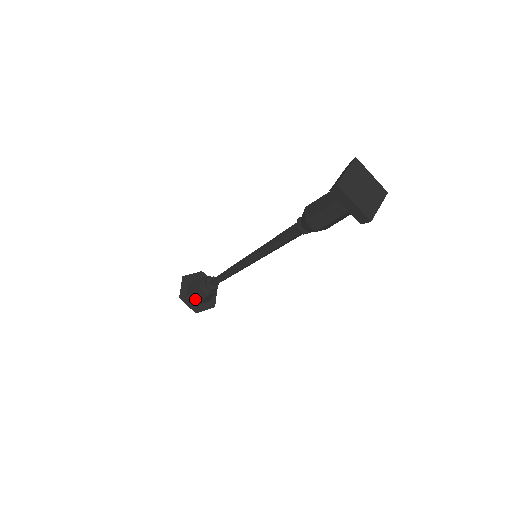
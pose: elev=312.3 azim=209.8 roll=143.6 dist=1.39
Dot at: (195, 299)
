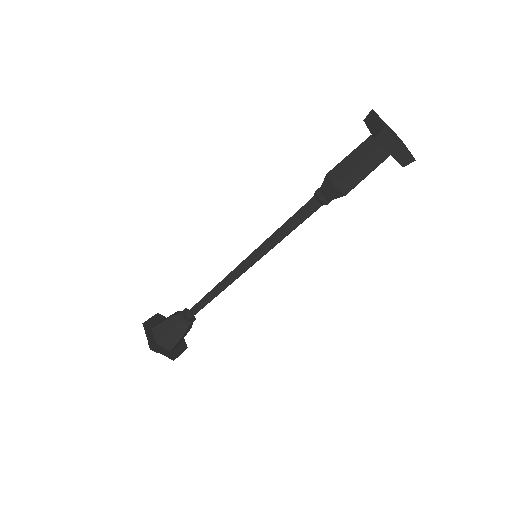
Dot at: (168, 344)
